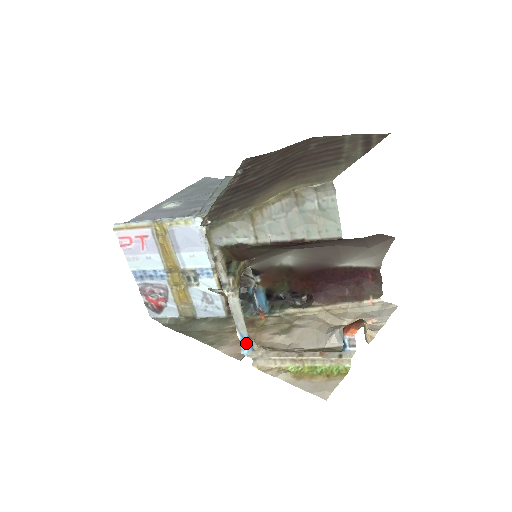
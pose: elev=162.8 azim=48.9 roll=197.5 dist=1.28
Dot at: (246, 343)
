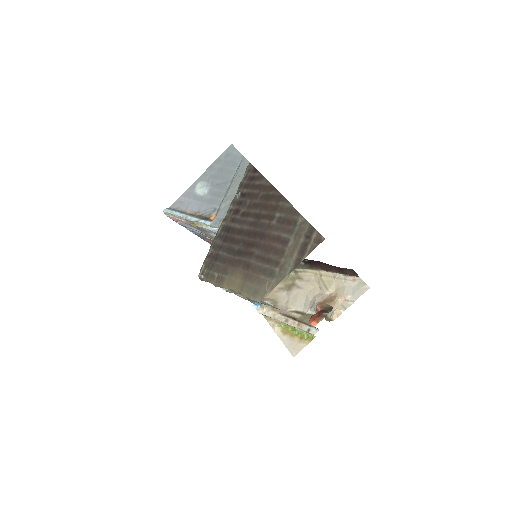
Dot at: (255, 303)
